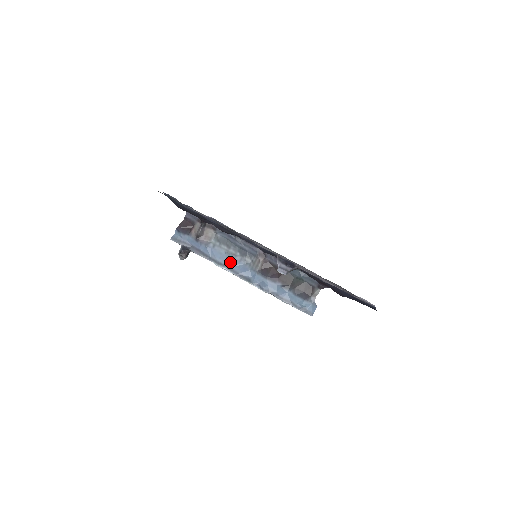
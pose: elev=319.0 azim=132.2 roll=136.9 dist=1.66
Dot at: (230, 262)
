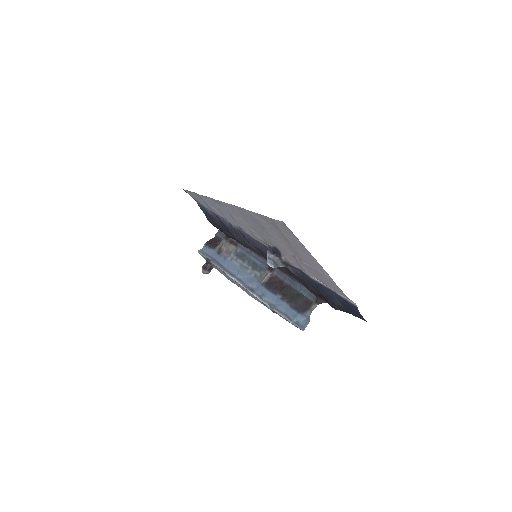
Dot at: (241, 274)
